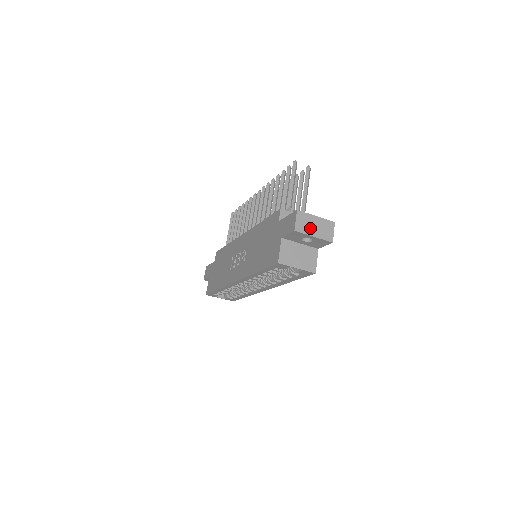
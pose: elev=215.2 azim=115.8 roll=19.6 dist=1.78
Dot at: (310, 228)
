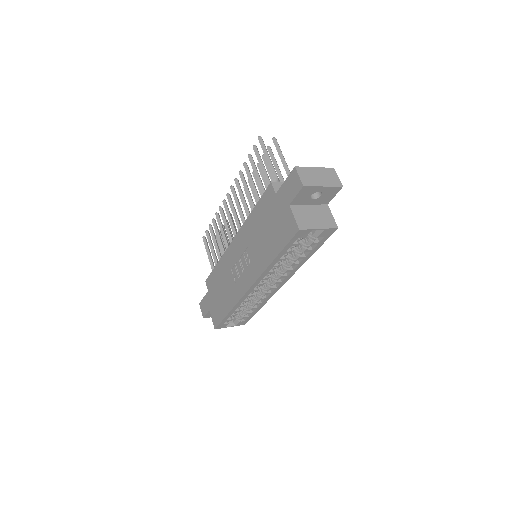
Dot at: (316, 180)
